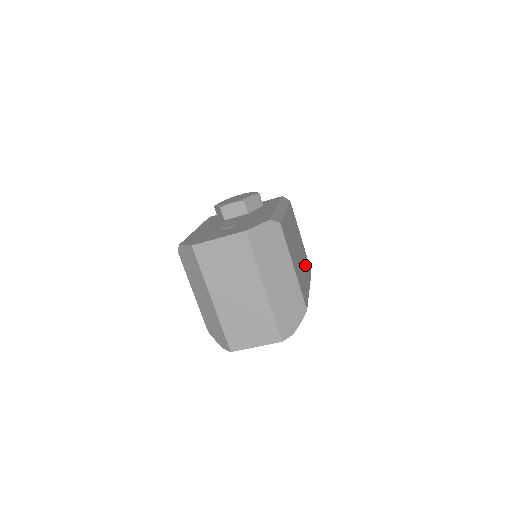
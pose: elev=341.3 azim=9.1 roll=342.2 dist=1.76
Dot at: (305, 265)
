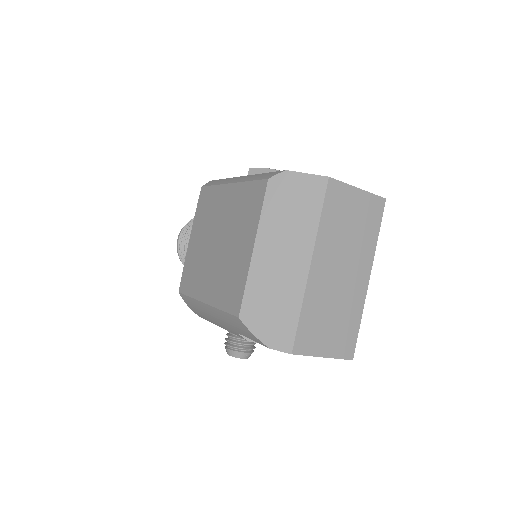
Dot at: occluded
